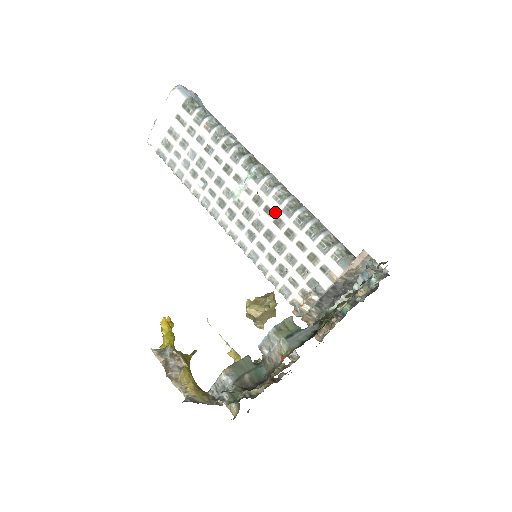
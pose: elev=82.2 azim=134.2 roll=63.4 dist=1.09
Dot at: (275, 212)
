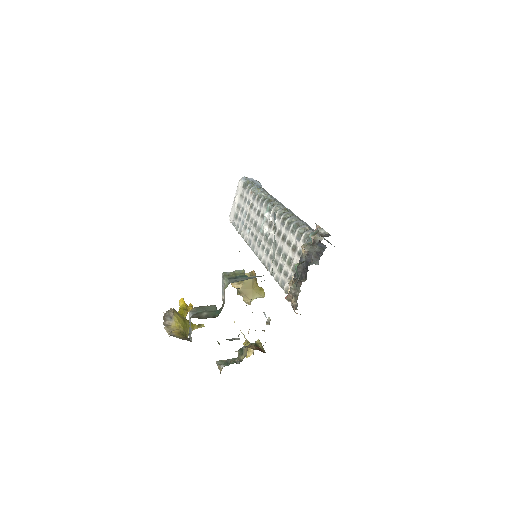
Dot at: (277, 227)
